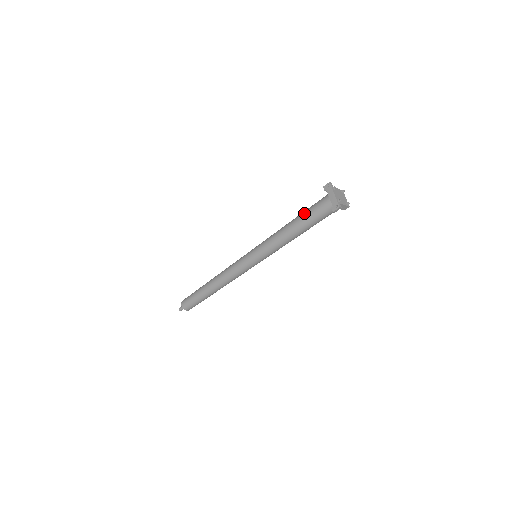
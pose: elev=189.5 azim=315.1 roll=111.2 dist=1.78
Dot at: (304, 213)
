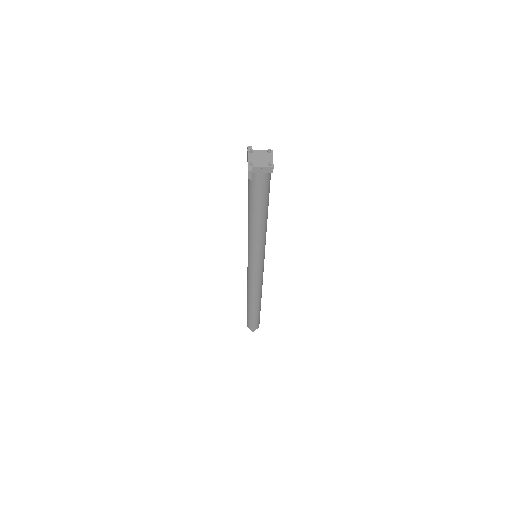
Dot at: occluded
